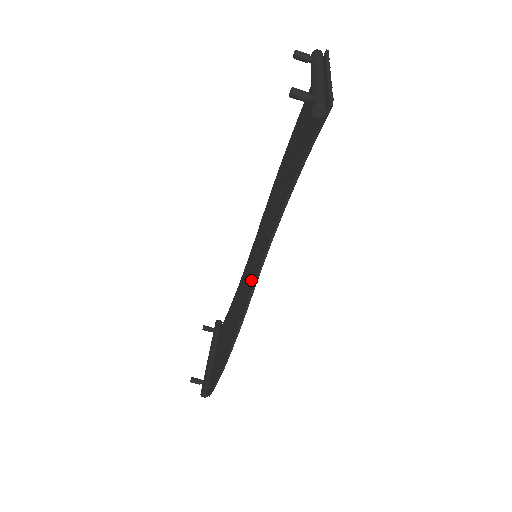
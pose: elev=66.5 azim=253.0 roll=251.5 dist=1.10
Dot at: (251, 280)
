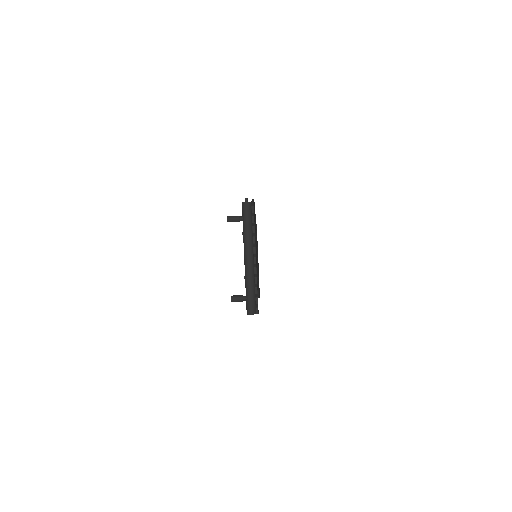
Dot at: occluded
